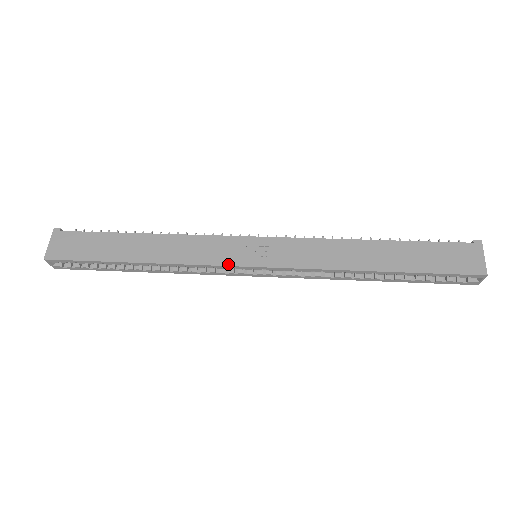
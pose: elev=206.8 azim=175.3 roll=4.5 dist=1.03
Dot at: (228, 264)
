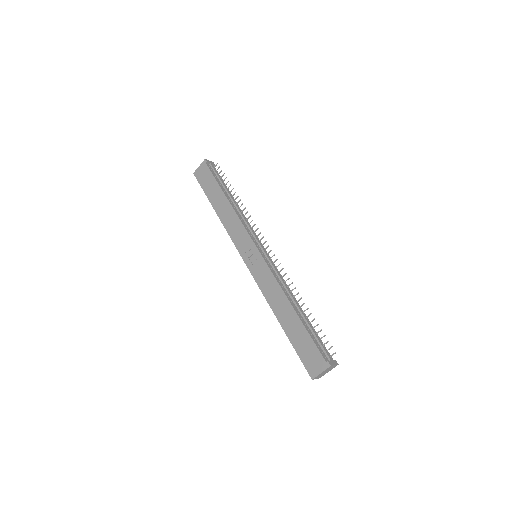
Dot at: (238, 250)
